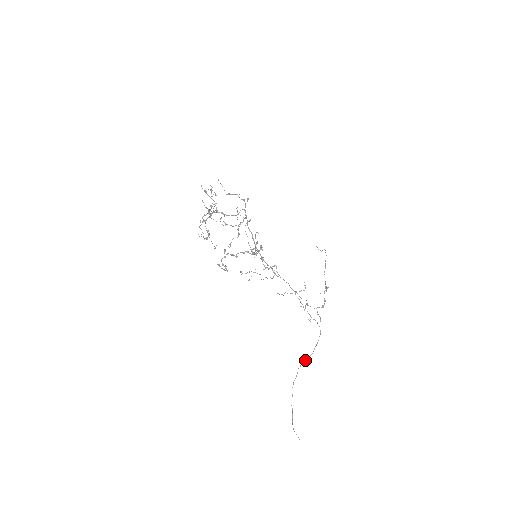
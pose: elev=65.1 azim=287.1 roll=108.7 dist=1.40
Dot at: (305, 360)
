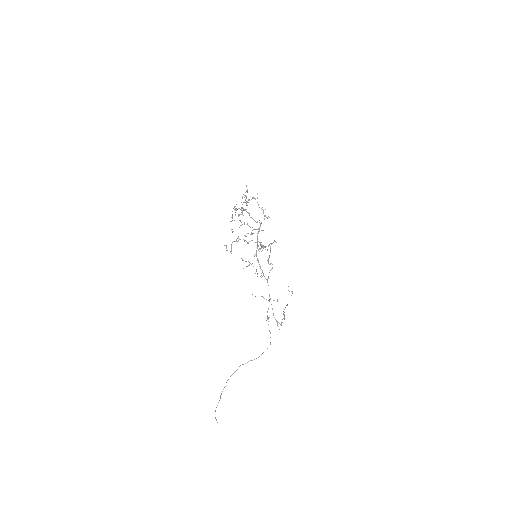
Dot at: occluded
